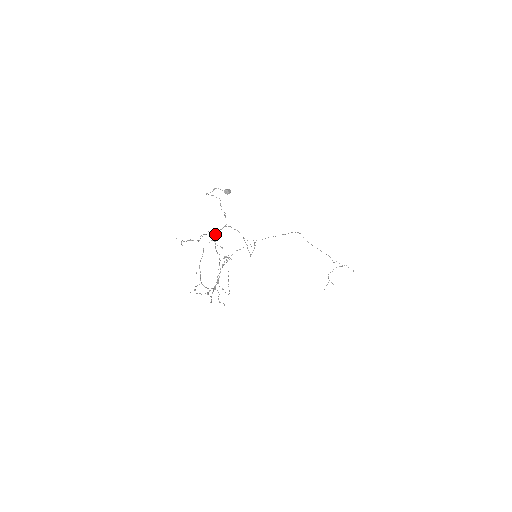
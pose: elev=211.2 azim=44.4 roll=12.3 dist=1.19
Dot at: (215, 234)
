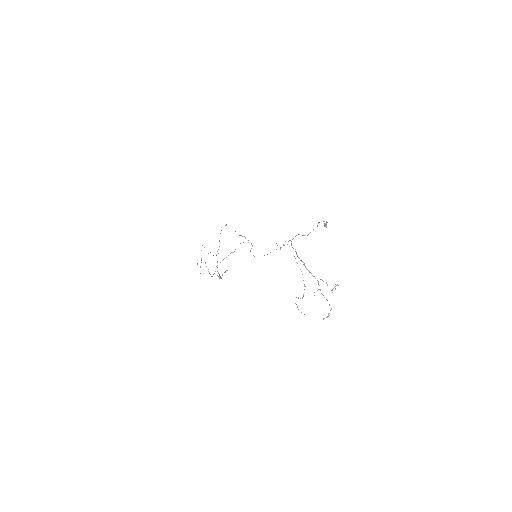
Dot at: occluded
